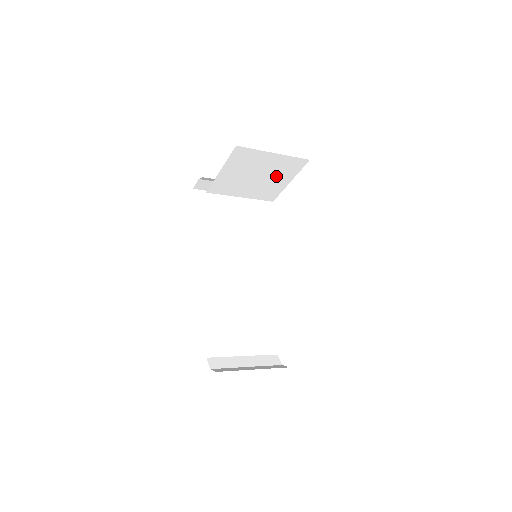
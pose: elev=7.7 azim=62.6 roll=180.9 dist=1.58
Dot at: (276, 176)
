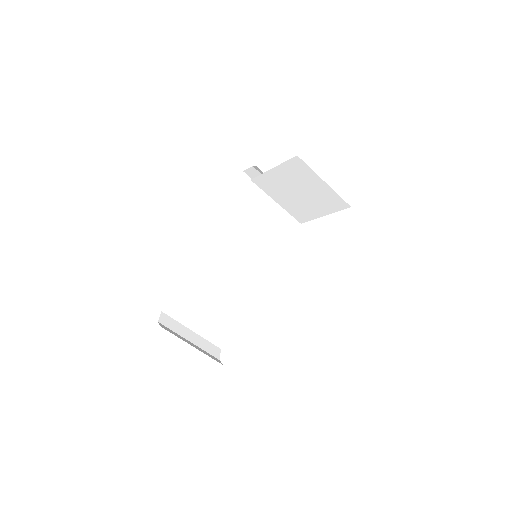
Dot at: (316, 203)
